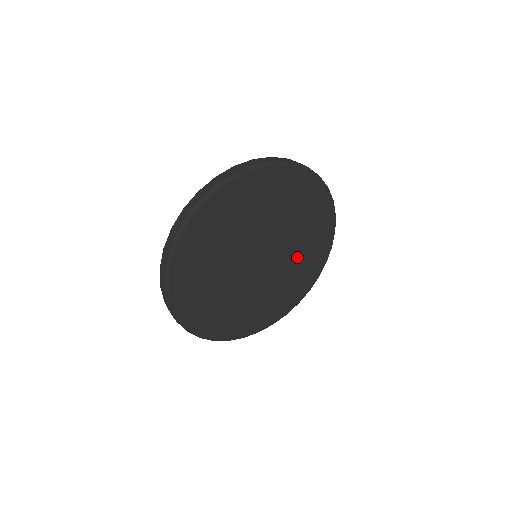
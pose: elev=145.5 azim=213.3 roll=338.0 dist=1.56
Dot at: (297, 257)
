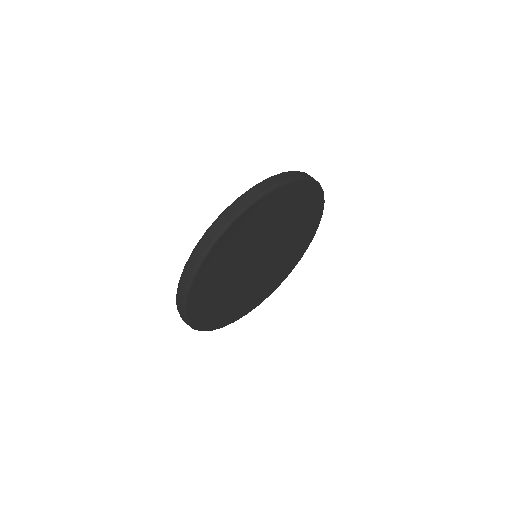
Dot at: (274, 271)
